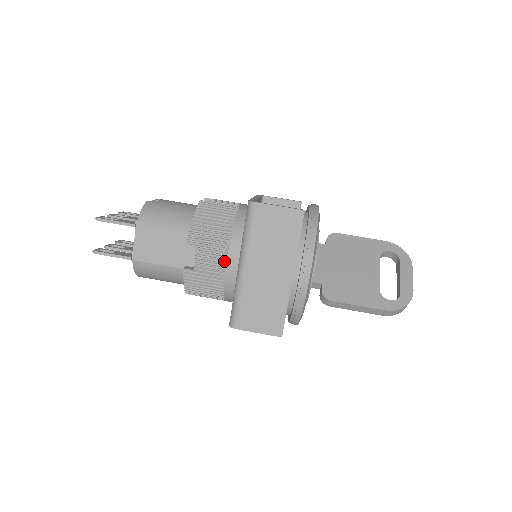
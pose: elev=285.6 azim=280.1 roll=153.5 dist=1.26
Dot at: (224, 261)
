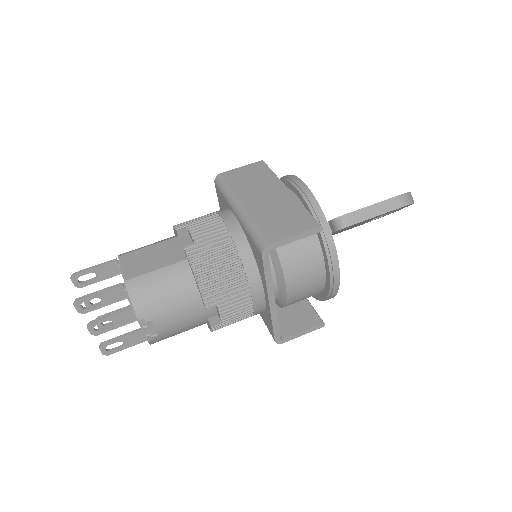
Dot at: (221, 223)
